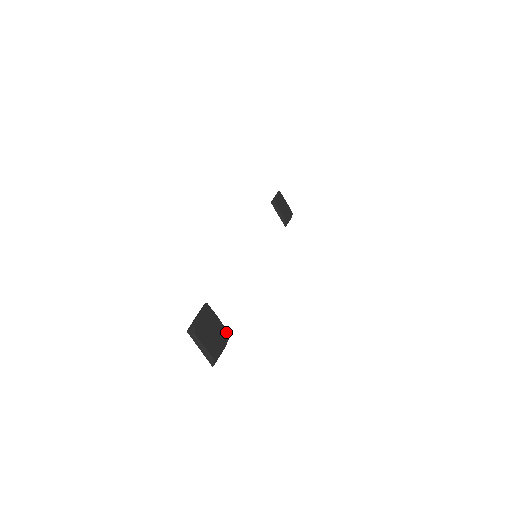
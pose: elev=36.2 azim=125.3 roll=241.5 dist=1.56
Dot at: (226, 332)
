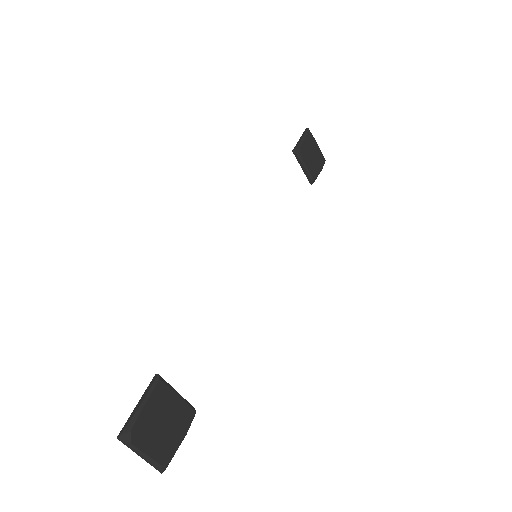
Dot at: (189, 410)
